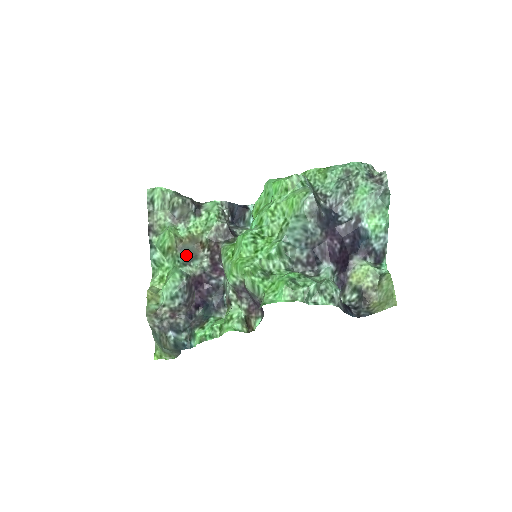
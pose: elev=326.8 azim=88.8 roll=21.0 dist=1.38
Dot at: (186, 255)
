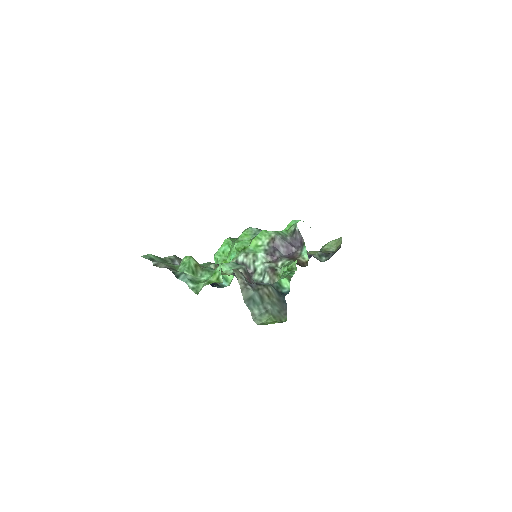
Dot at: occluded
